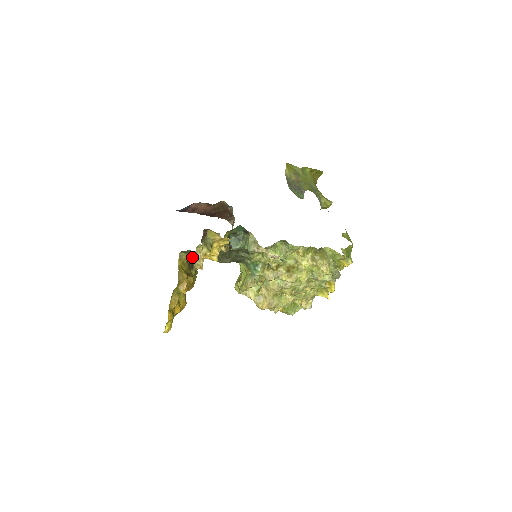
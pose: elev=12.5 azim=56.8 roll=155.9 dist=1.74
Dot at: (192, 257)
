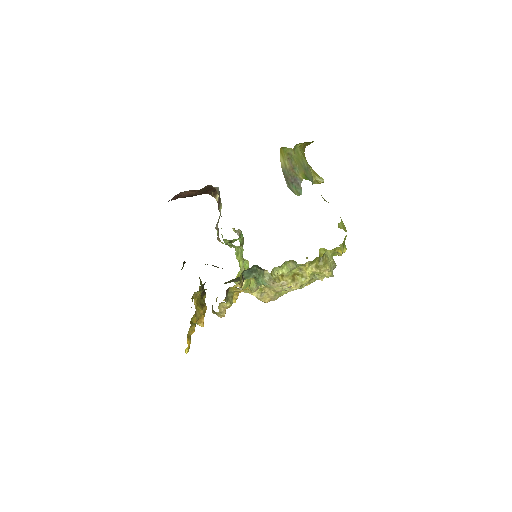
Dot at: (202, 285)
